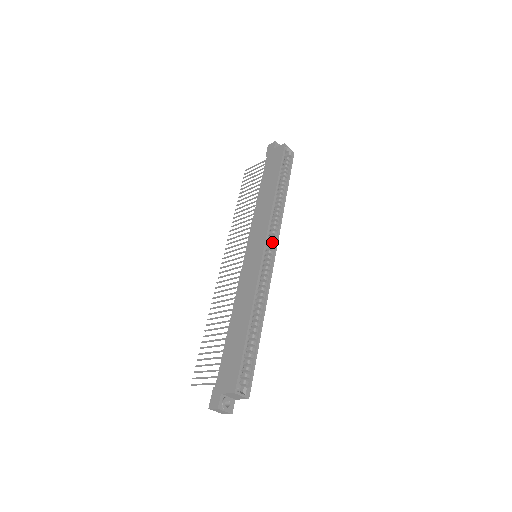
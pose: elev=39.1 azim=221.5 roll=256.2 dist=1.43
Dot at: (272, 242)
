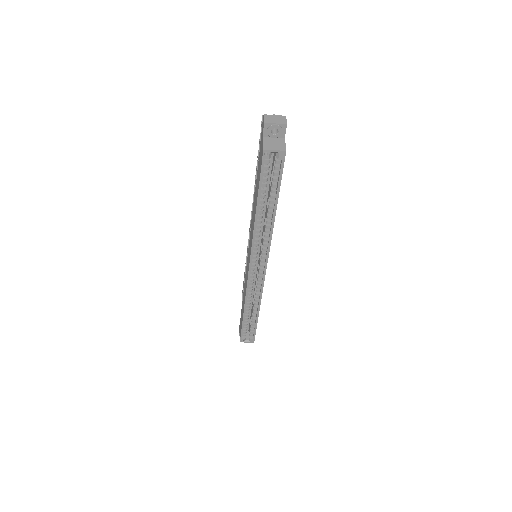
Dot at: (262, 258)
